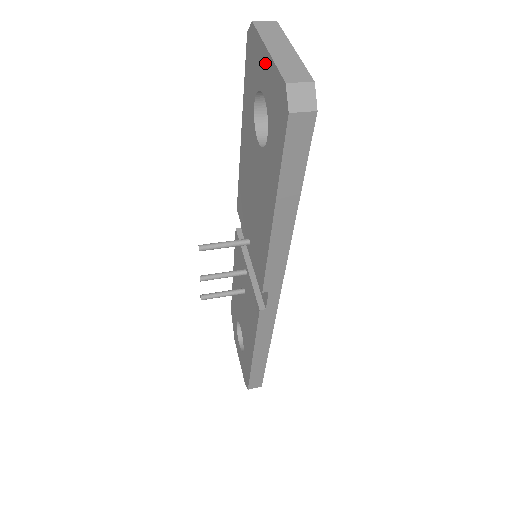
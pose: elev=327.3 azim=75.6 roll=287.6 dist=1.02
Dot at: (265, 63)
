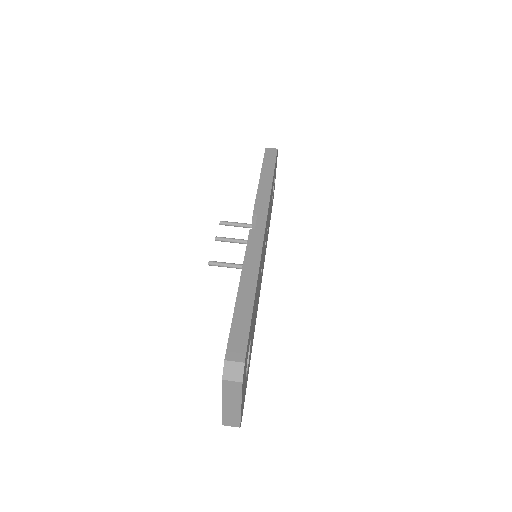
Dot at: occluded
